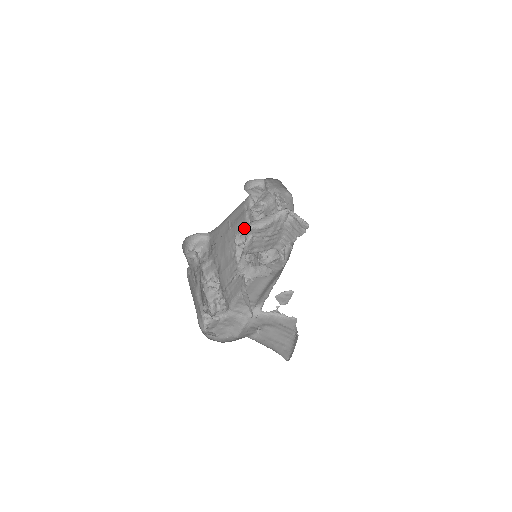
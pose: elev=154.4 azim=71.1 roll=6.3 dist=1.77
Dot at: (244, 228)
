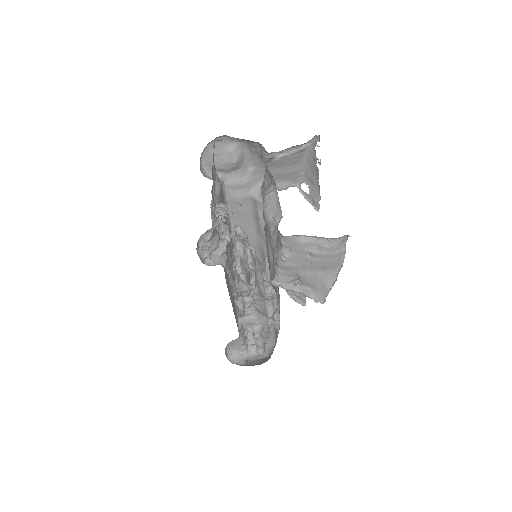
Dot at: (256, 192)
